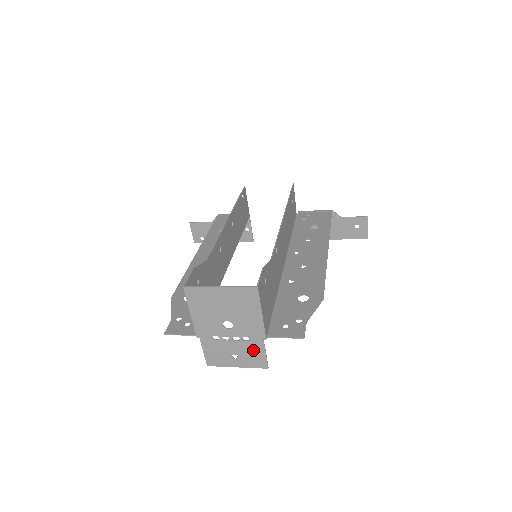
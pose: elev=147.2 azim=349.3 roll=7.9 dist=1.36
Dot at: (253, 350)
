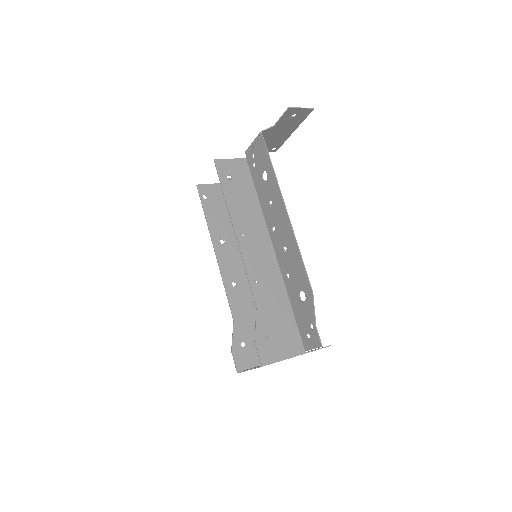
Dot at: occluded
